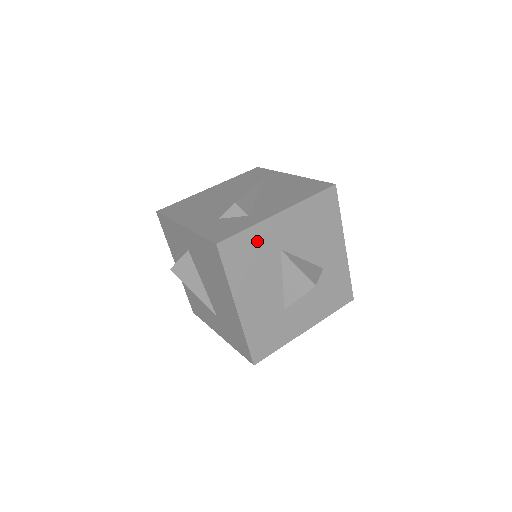
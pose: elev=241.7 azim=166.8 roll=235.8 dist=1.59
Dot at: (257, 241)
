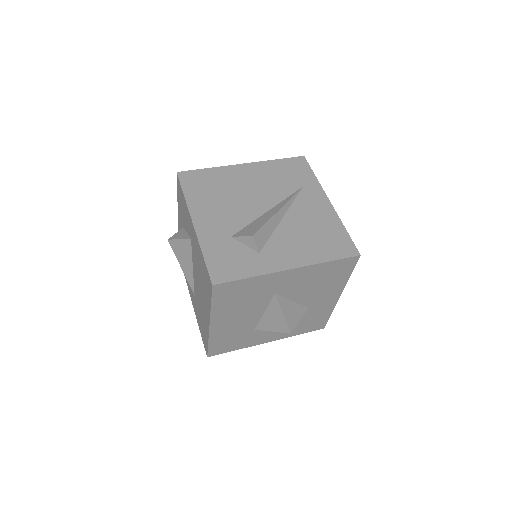
Dot at: (255, 286)
